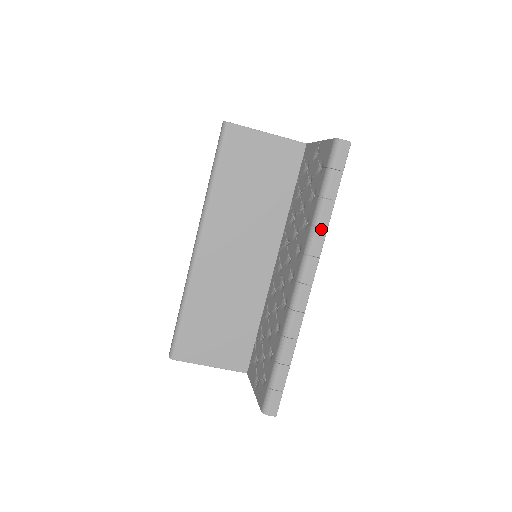
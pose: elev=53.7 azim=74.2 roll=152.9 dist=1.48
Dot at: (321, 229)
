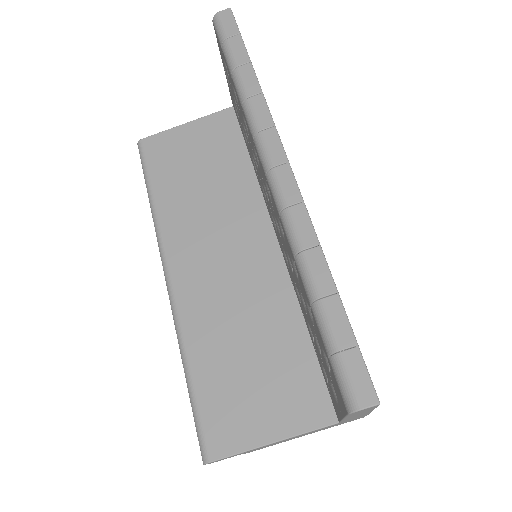
Dot at: (254, 97)
